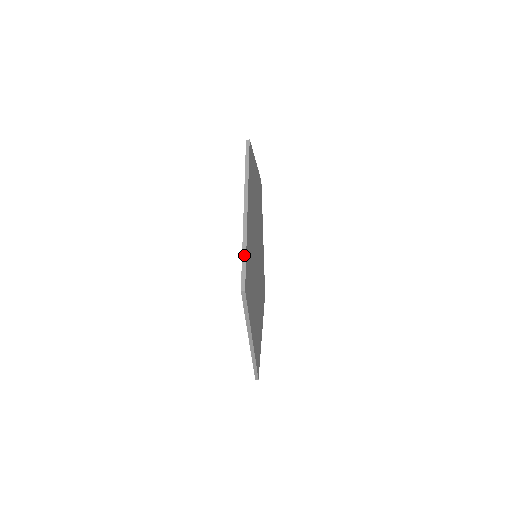
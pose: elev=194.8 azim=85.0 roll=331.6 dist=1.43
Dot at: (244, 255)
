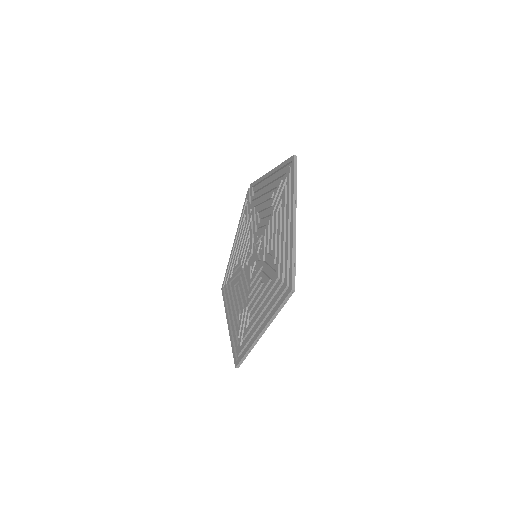
Dot at: (294, 259)
